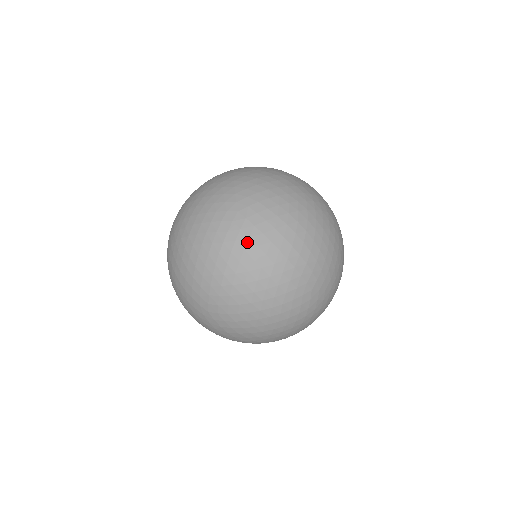
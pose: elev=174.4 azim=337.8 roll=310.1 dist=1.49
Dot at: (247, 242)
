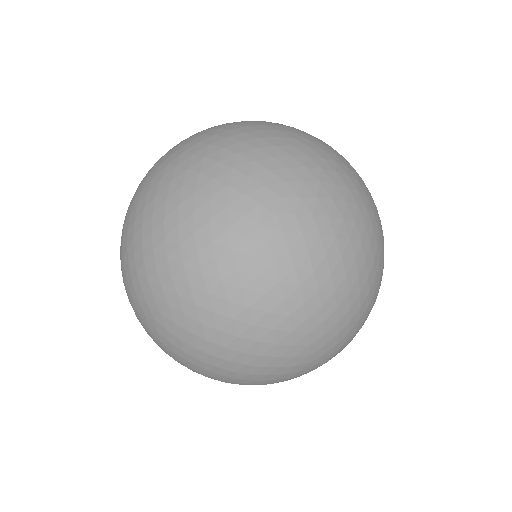
Dot at: (159, 186)
